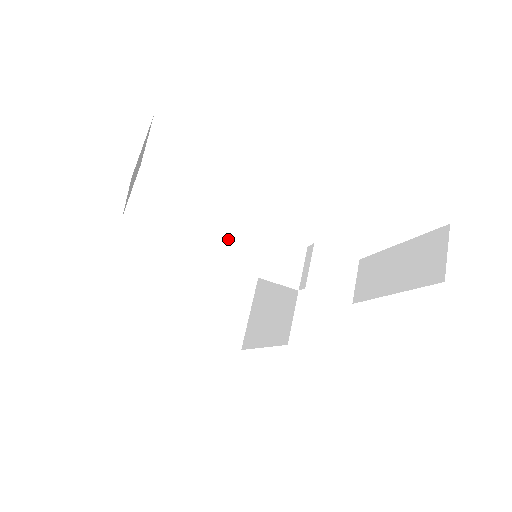
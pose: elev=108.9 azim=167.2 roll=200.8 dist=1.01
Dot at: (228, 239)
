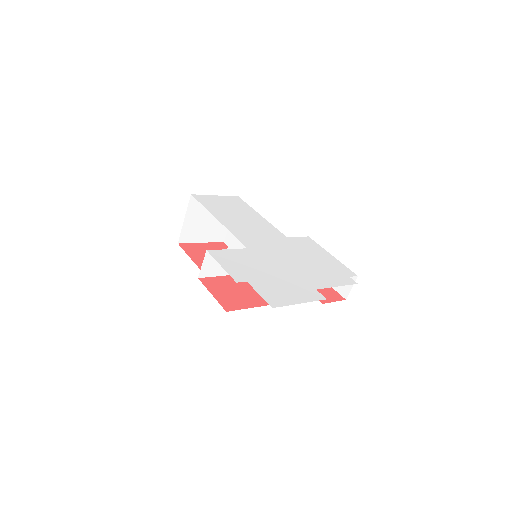
Dot at: (240, 244)
